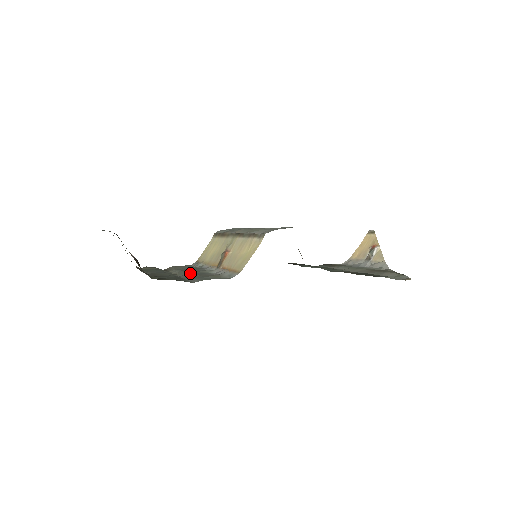
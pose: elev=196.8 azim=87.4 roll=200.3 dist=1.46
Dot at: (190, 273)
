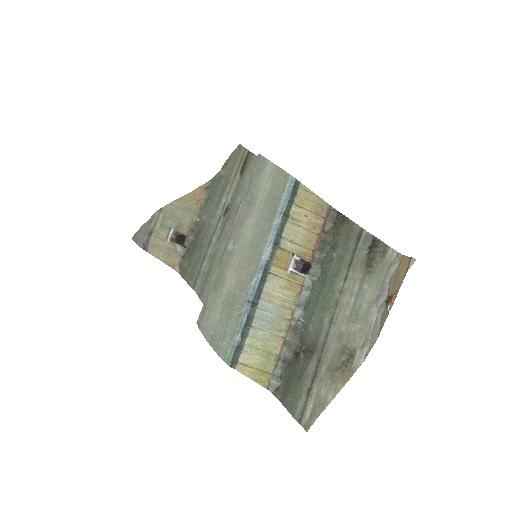
Dot at: (221, 240)
